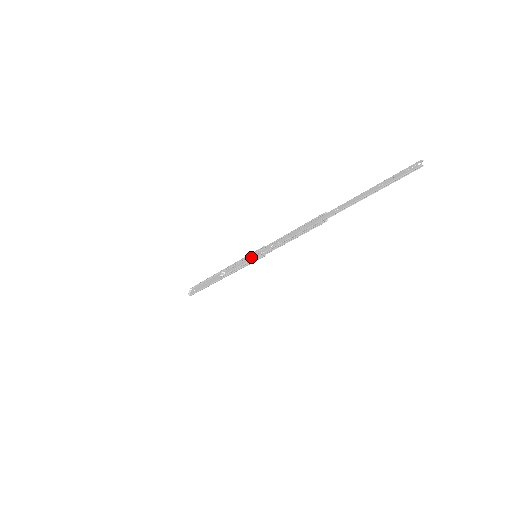
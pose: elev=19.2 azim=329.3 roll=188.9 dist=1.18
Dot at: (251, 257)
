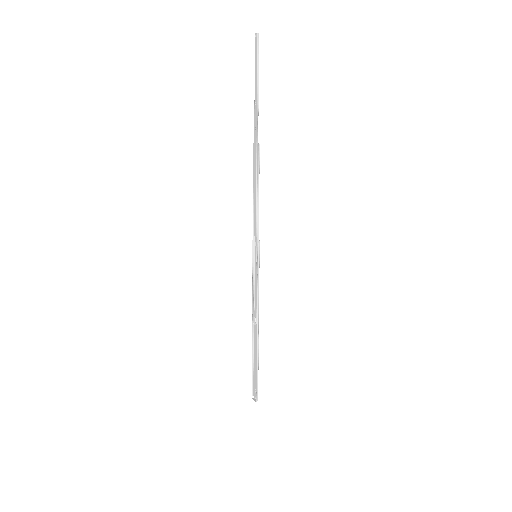
Dot at: (255, 264)
